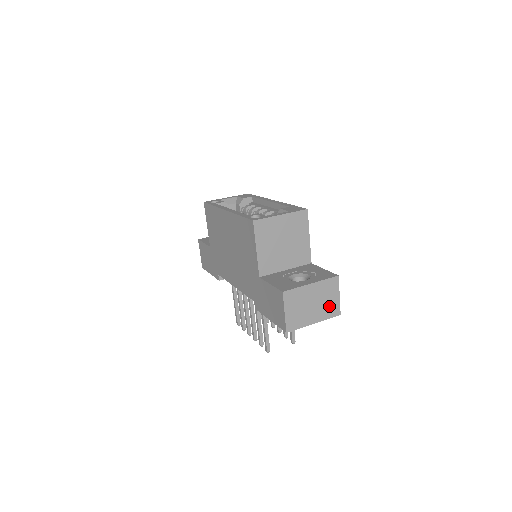
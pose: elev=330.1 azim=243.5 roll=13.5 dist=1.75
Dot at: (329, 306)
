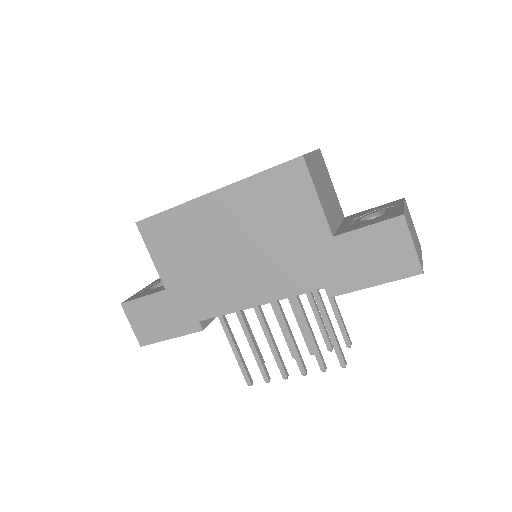
Dot at: (416, 236)
